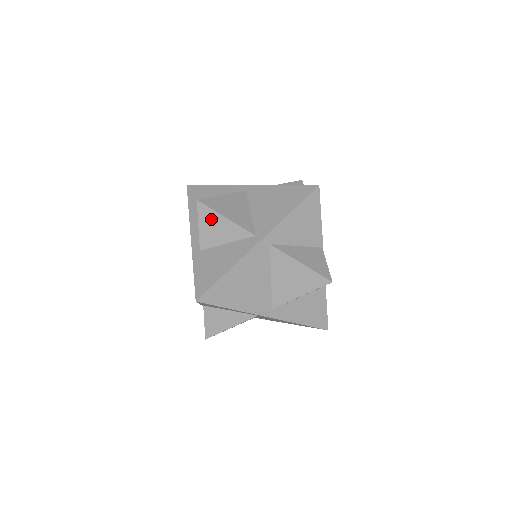
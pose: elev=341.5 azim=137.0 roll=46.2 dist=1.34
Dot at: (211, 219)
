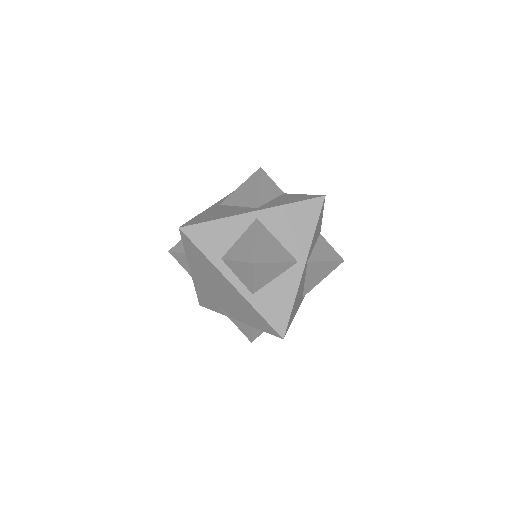
Dot at: (264, 270)
